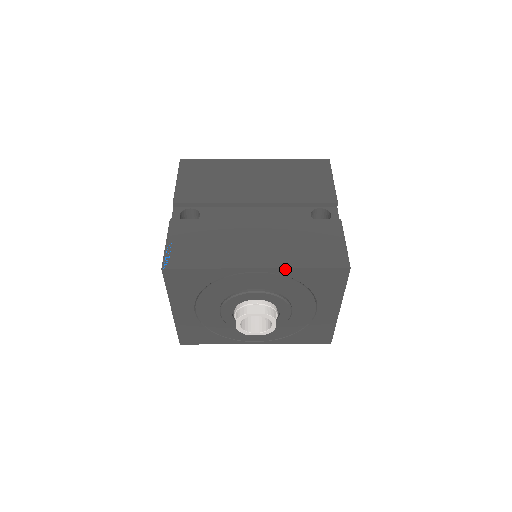
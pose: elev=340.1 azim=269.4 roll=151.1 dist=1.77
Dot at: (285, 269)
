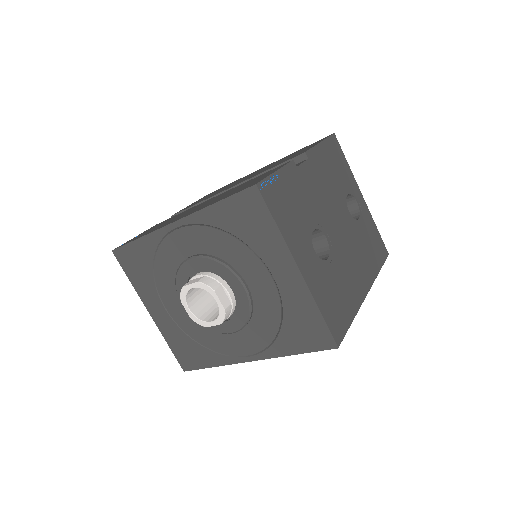
Dot at: (197, 213)
